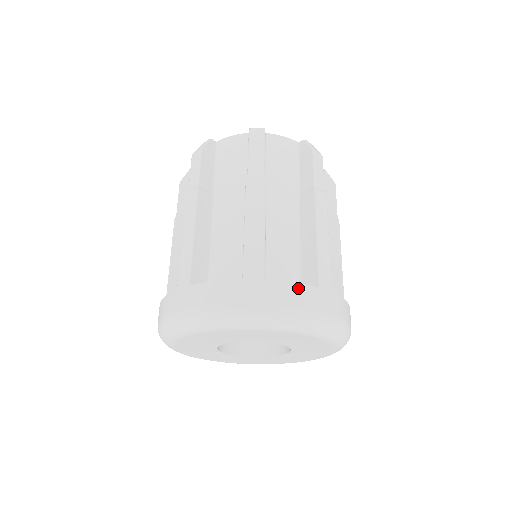
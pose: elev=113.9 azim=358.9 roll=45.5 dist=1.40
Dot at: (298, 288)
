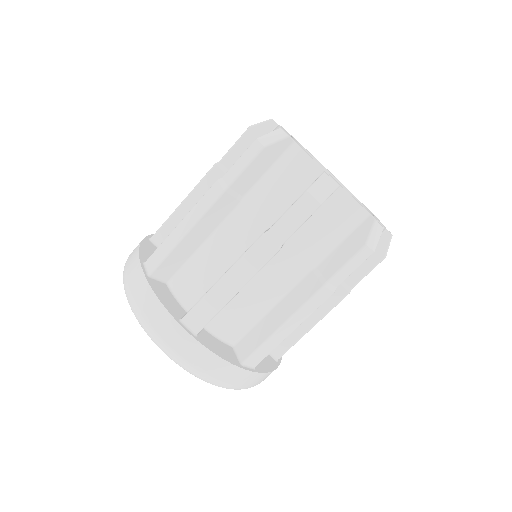
Dot at: (155, 302)
